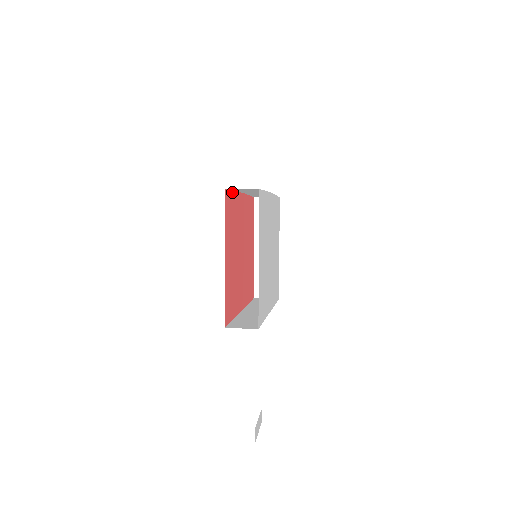
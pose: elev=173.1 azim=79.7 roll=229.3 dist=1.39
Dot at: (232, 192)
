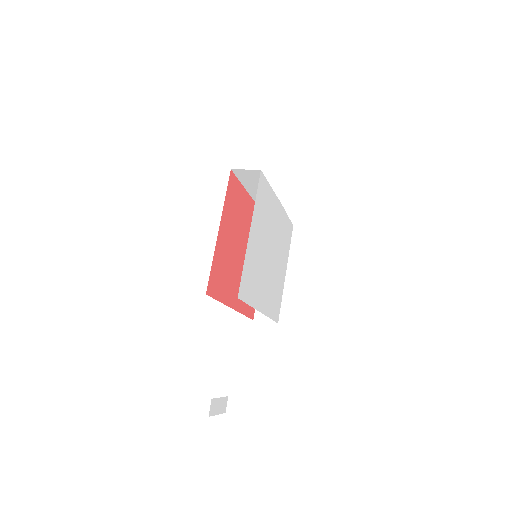
Dot at: (240, 184)
